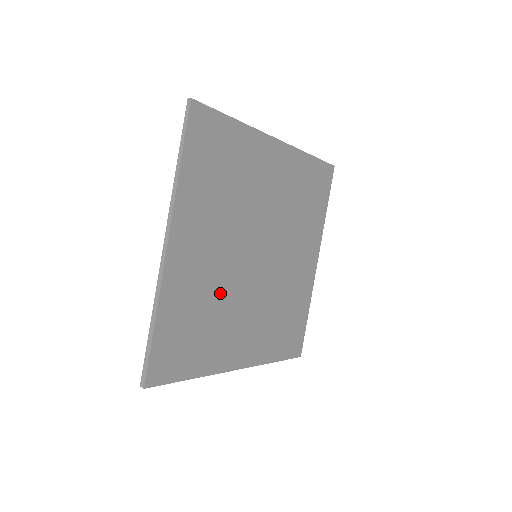
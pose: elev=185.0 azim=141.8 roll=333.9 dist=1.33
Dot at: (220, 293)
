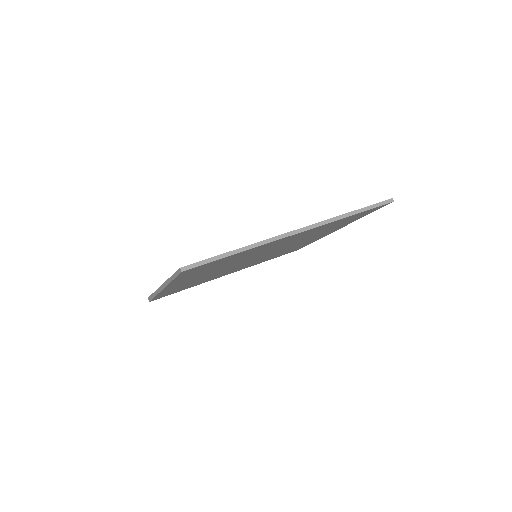
Dot at: (213, 275)
